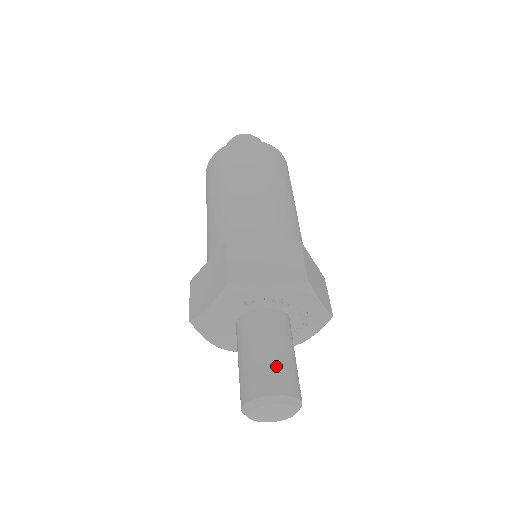
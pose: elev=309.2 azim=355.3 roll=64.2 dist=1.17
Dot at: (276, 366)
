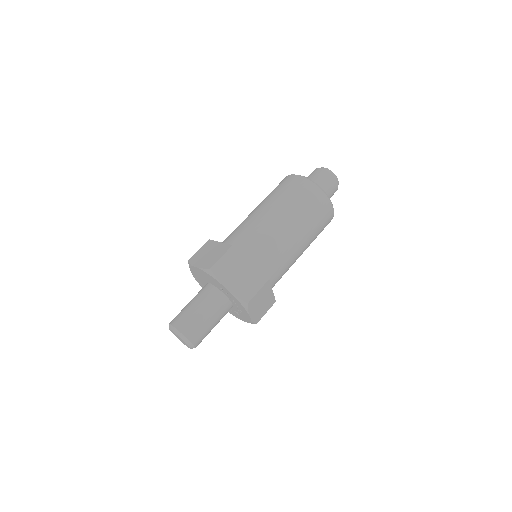
Dot at: (198, 323)
